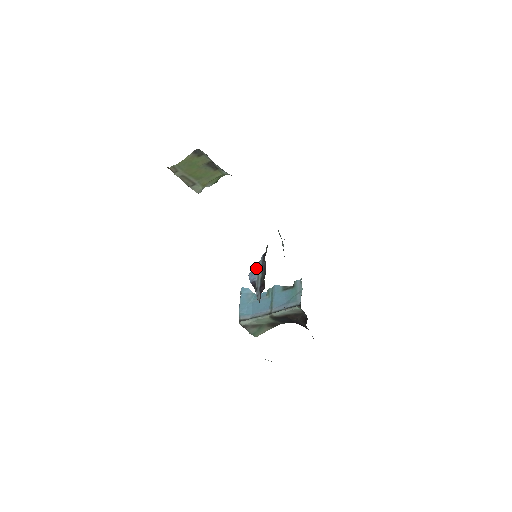
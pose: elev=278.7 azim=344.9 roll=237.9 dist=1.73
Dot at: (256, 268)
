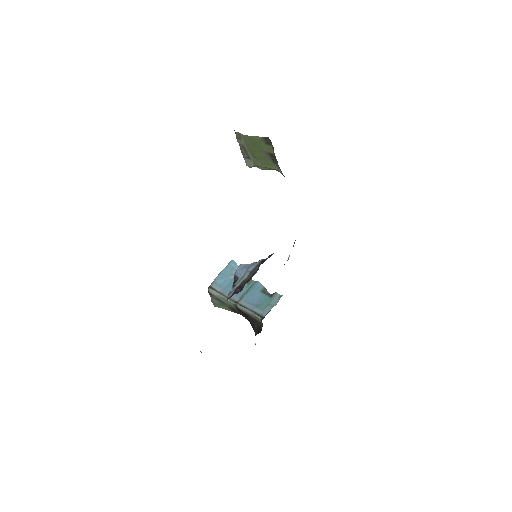
Dot at: (248, 267)
